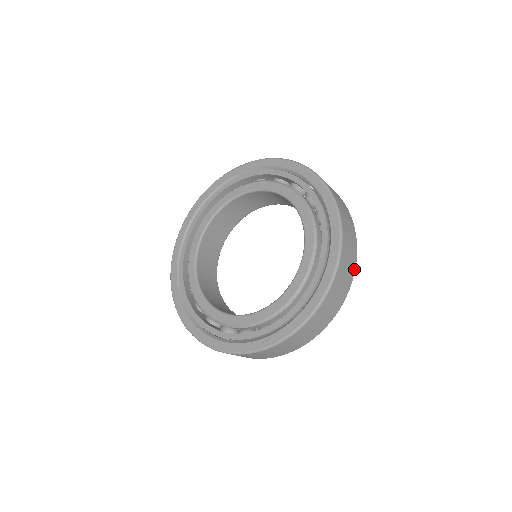
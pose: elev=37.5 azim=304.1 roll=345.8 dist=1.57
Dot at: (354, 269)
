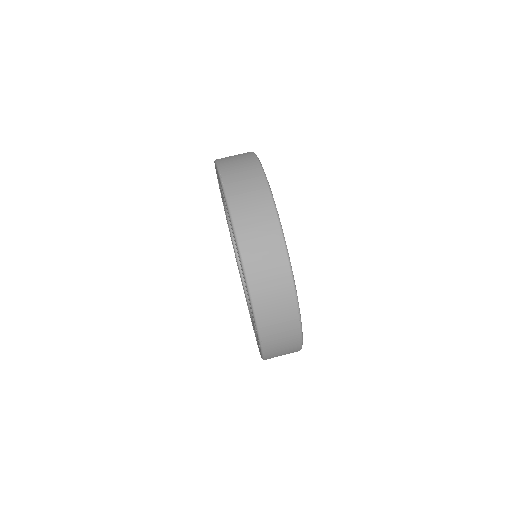
Dot at: (282, 246)
